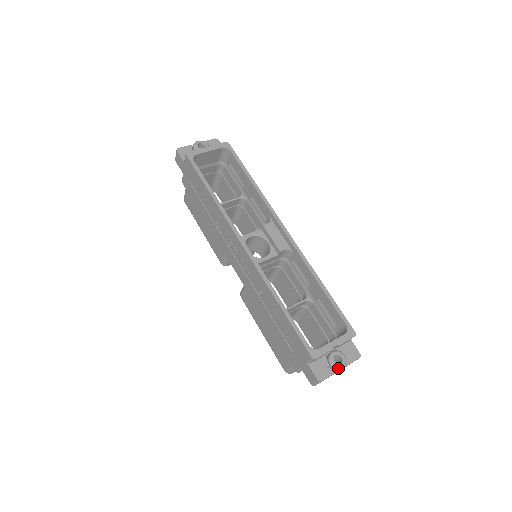
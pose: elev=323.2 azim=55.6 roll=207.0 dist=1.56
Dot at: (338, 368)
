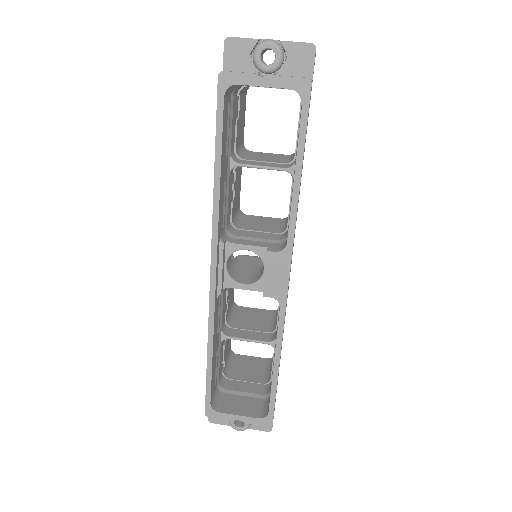
Dot at: (233, 428)
